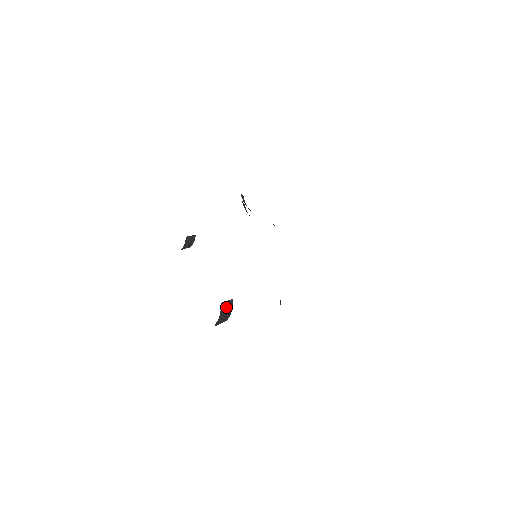
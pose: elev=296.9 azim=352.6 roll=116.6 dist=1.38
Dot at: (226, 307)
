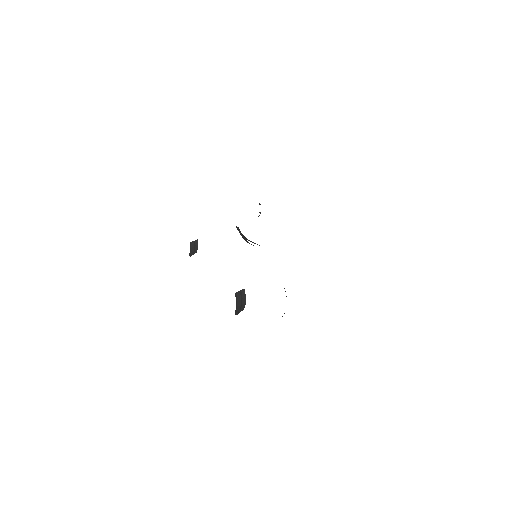
Dot at: (240, 296)
